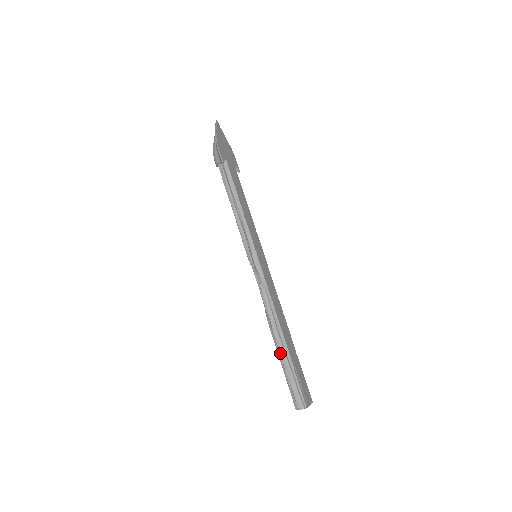
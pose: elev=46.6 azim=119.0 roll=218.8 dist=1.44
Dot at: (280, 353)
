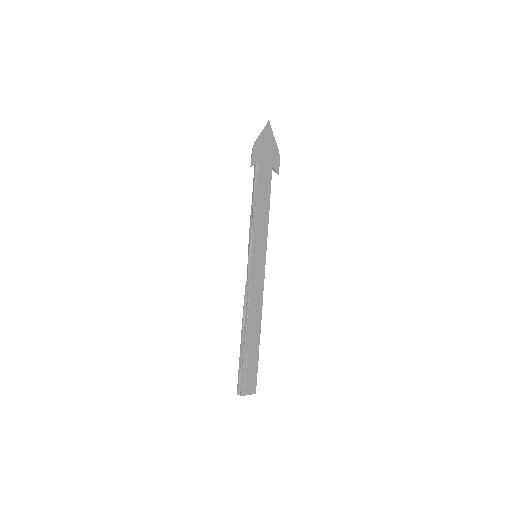
Dot at: (240, 344)
